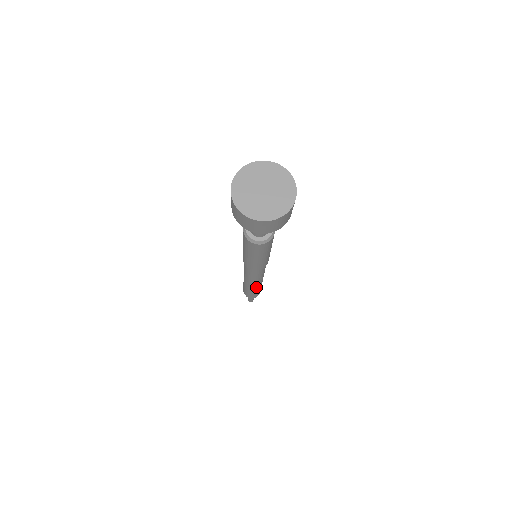
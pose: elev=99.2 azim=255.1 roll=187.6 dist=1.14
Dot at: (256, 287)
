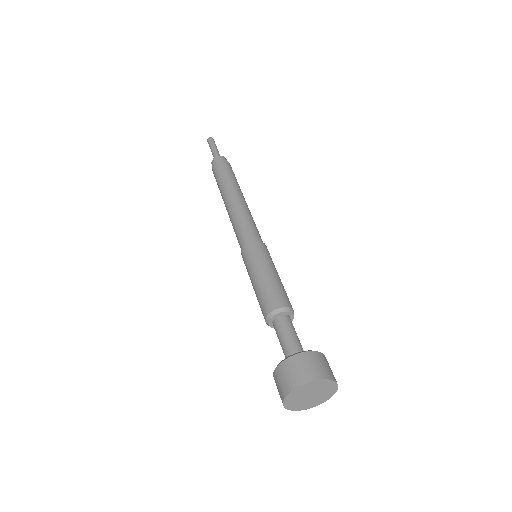
Dot at: occluded
